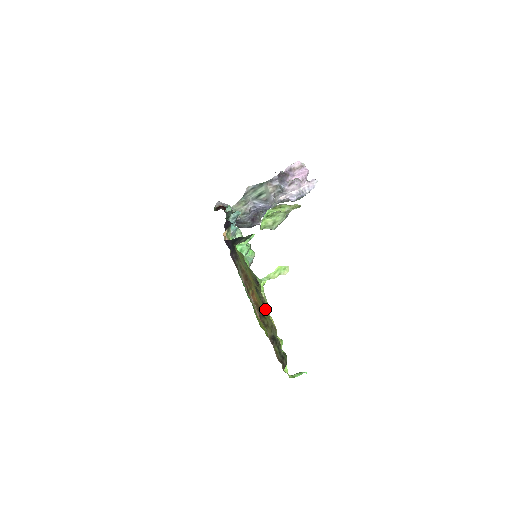
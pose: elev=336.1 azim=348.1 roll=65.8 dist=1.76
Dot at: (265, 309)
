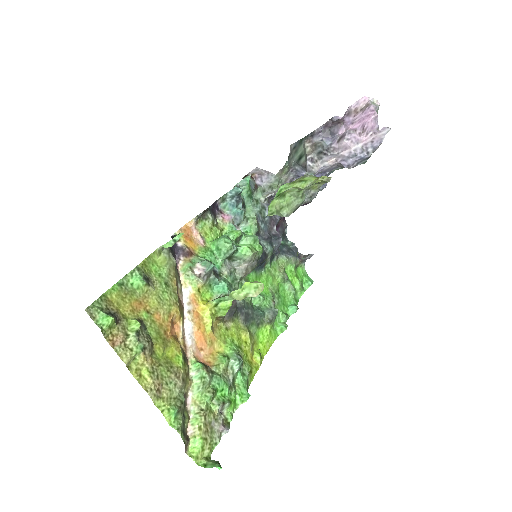
Dot at: (151, 356)
